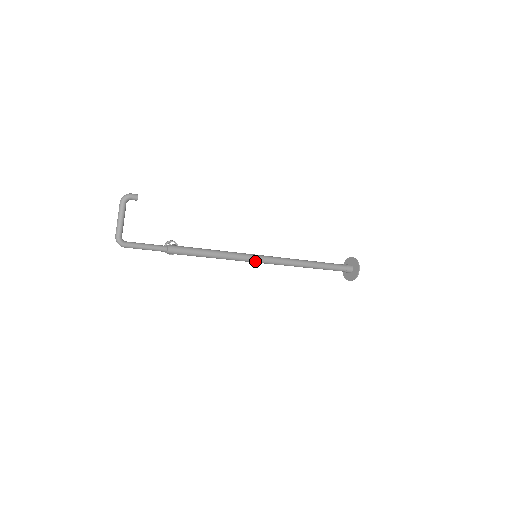
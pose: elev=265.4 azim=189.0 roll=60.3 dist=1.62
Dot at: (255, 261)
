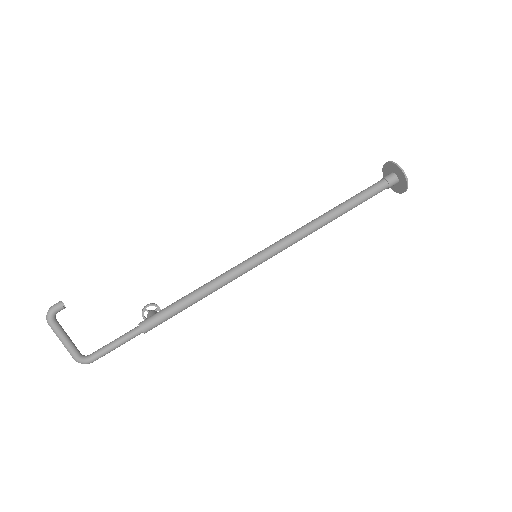
Dot at: (258, 264)
